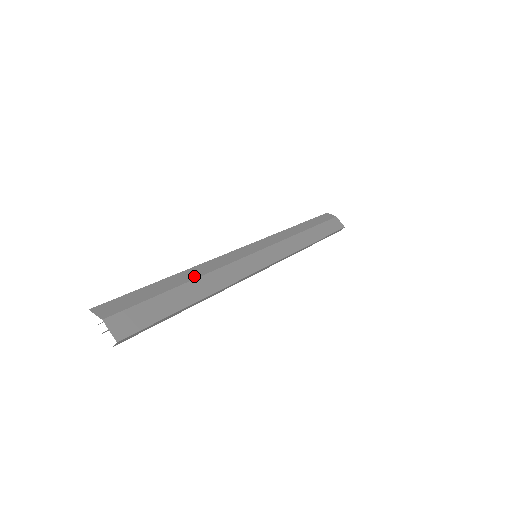
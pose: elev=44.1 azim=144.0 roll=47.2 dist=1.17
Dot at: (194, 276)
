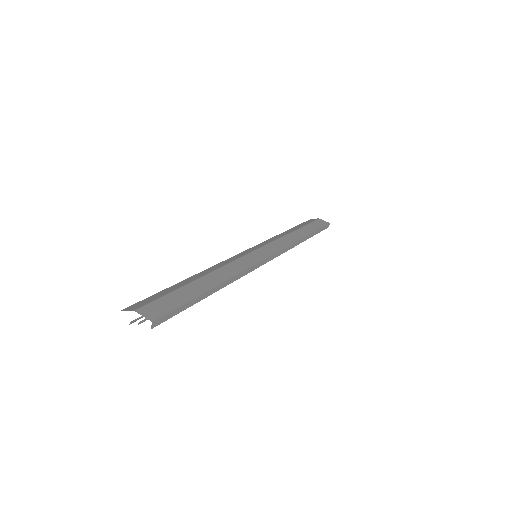
Dot at: (204, 274)
